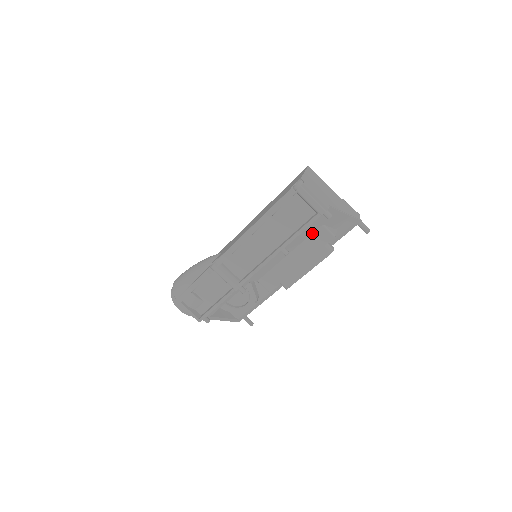
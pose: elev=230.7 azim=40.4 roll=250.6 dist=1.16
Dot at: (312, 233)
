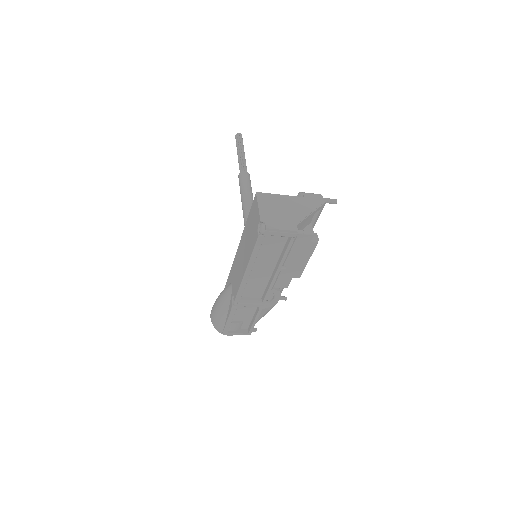
Dot at: (294, 242)
